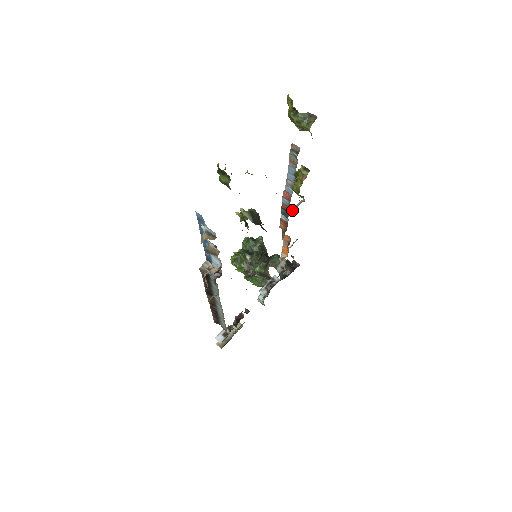
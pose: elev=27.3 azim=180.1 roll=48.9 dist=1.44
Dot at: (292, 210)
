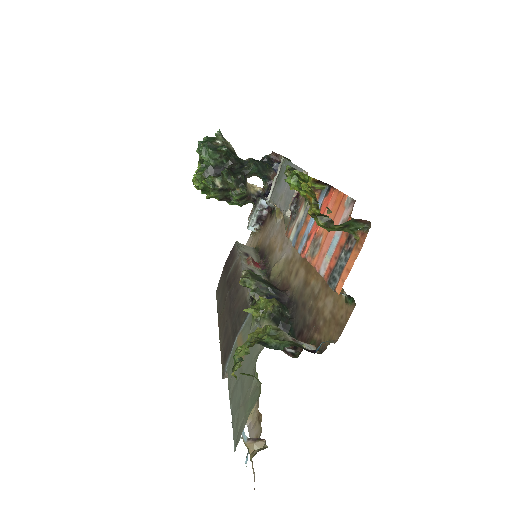
Dot at: (295, 201)
